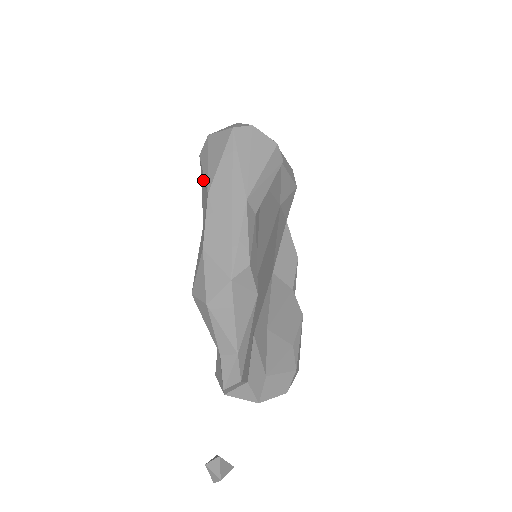
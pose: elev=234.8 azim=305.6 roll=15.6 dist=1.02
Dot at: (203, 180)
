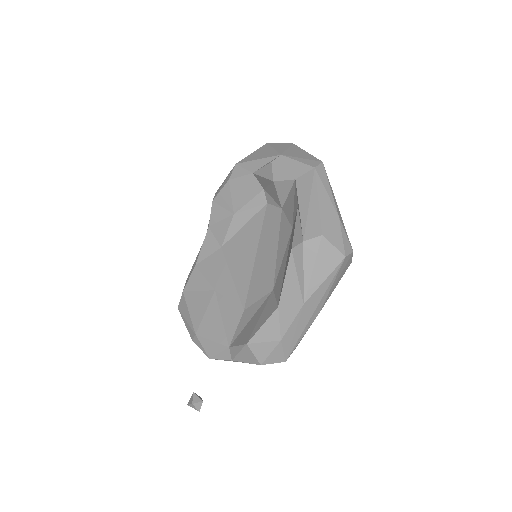
Dot at: (295, 267)
